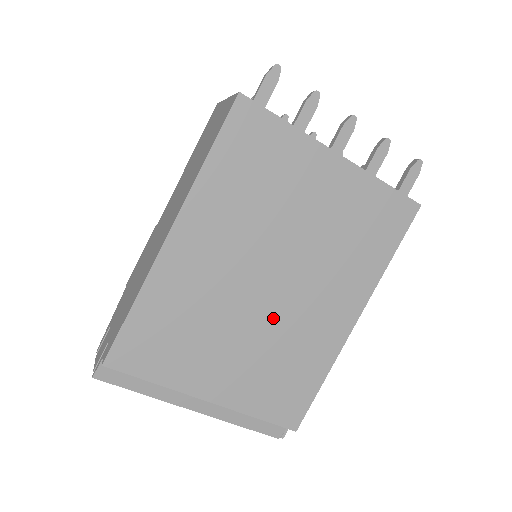
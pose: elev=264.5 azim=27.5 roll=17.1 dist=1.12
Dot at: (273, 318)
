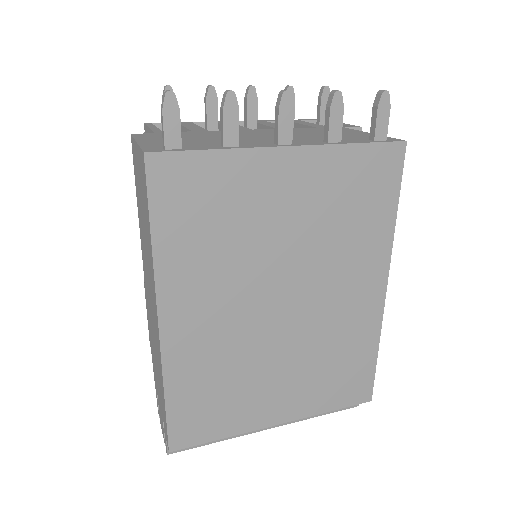
Dot at: (302, 332)
